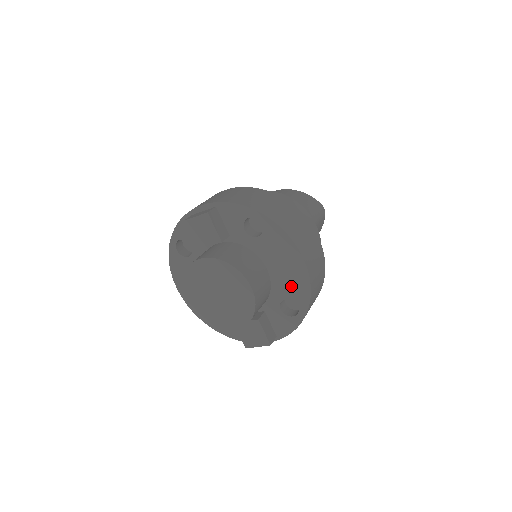
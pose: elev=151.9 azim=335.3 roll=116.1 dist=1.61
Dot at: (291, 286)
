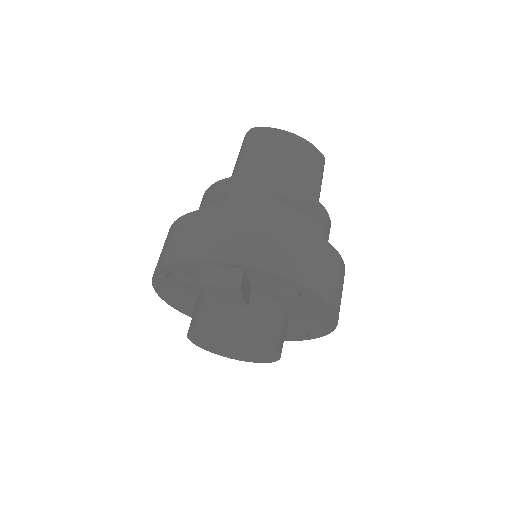
Dot at: (310, 326)
